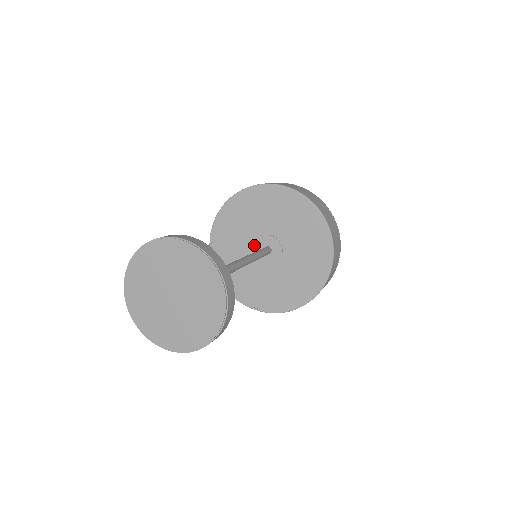
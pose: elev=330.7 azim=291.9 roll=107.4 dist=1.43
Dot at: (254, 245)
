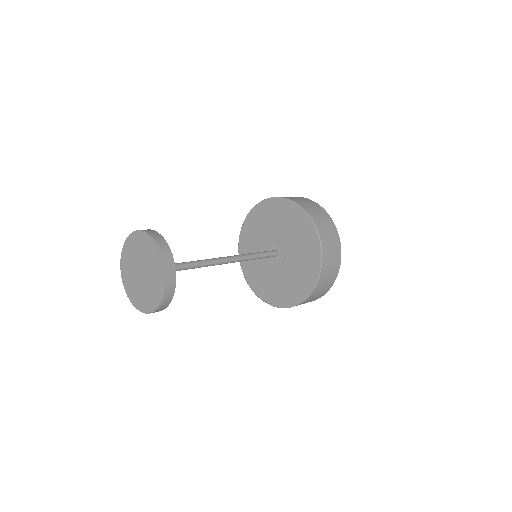
Dot at: occluded
